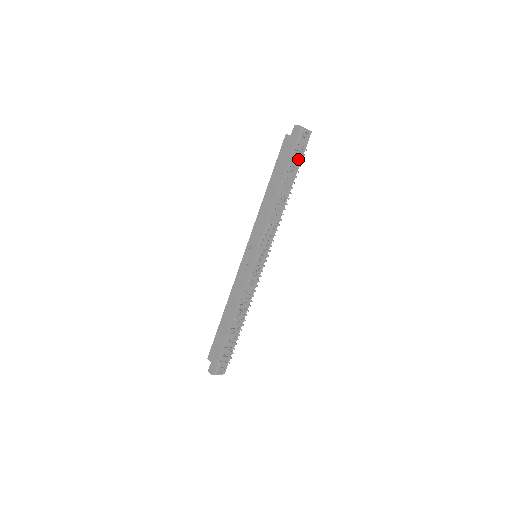
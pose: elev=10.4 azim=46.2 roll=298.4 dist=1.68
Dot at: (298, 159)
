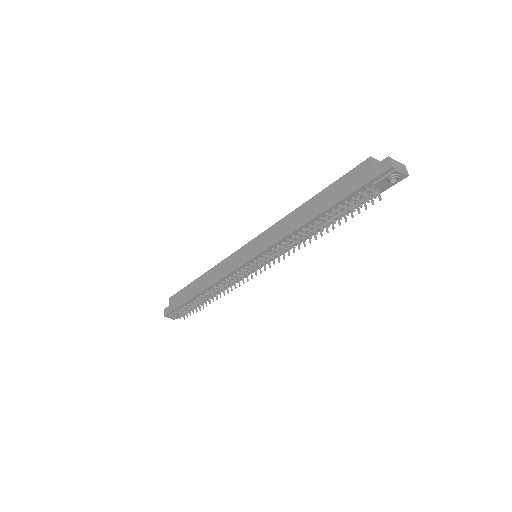
Dot at: (360, 205)
